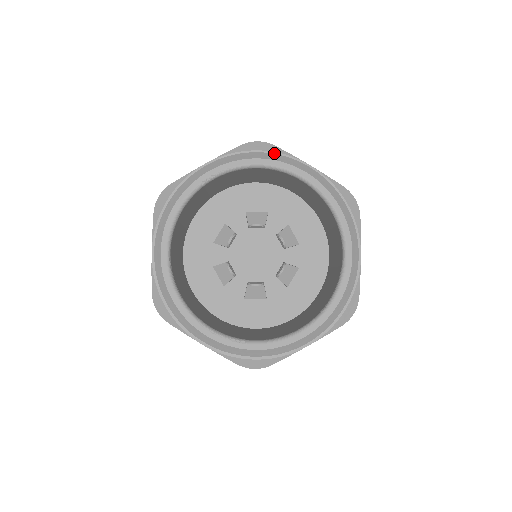
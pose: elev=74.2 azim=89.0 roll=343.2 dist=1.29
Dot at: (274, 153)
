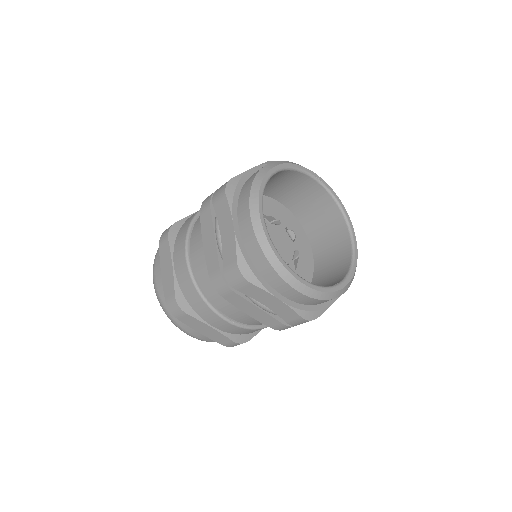
Dot at: occluded
